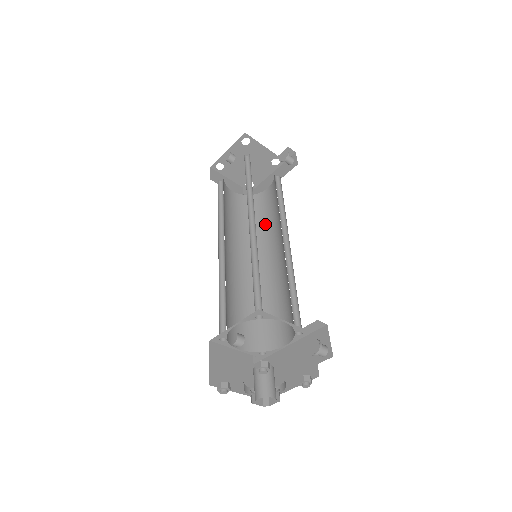
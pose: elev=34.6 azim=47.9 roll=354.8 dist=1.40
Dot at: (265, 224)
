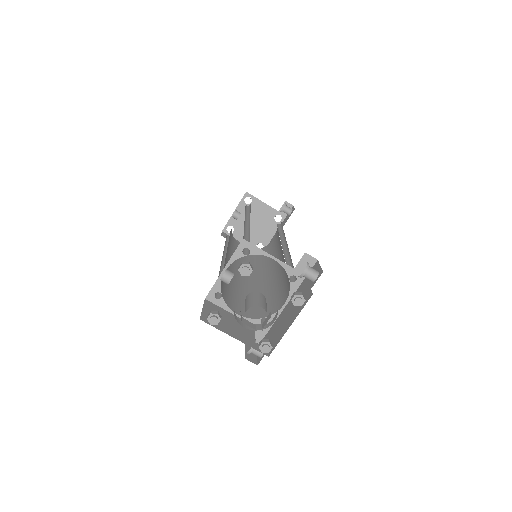
Dot at: occluded
